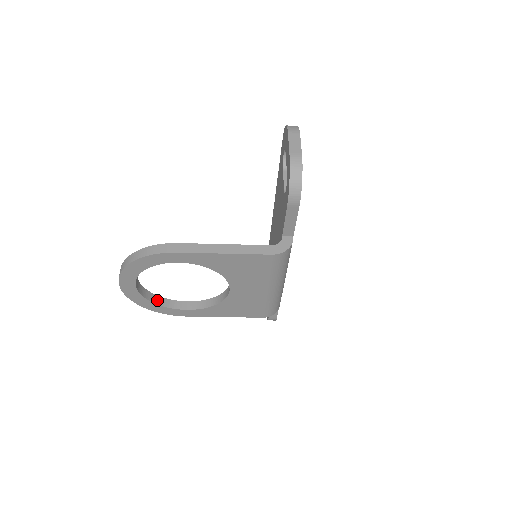
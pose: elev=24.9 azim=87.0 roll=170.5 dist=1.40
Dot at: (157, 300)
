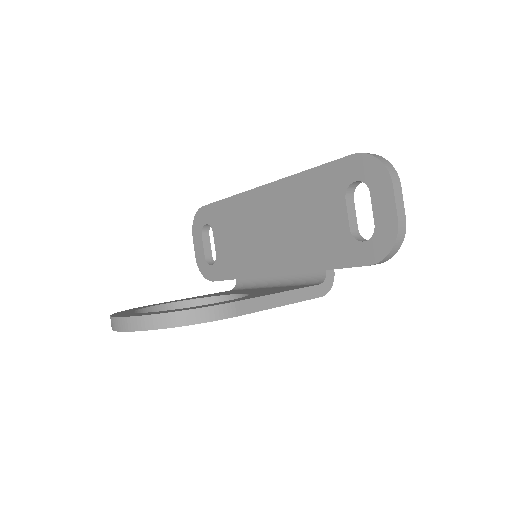
Dot at: occluded
